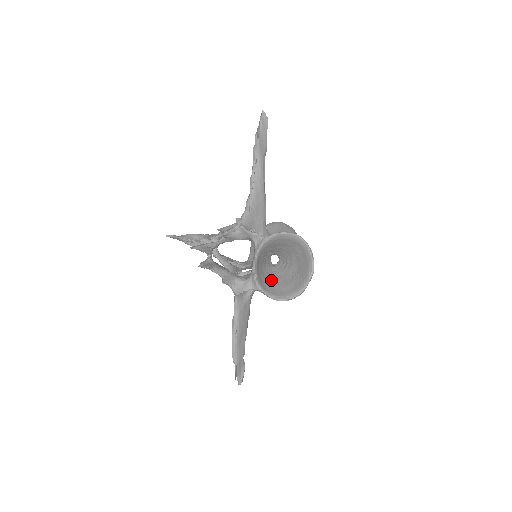
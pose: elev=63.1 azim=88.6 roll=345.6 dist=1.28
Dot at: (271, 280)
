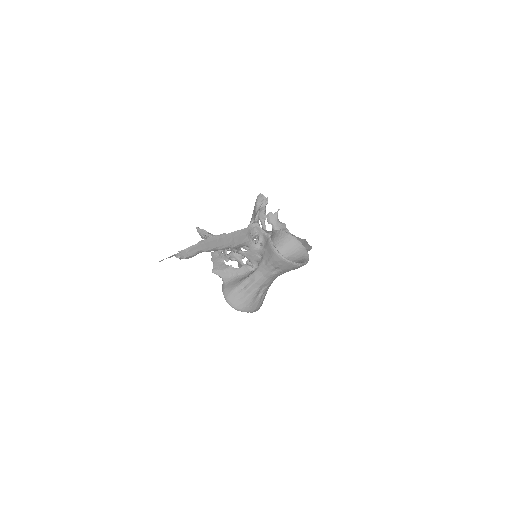
Dot at: occluded
